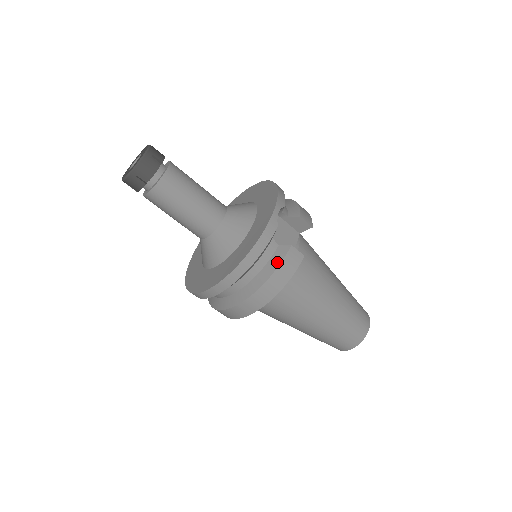
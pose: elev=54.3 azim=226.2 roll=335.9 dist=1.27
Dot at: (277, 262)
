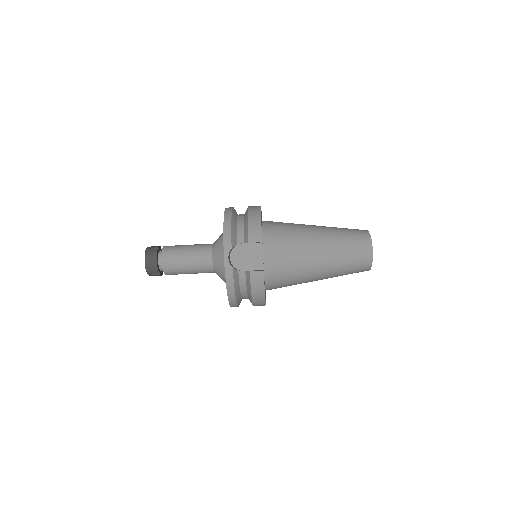
Dot at: (249, 285)
